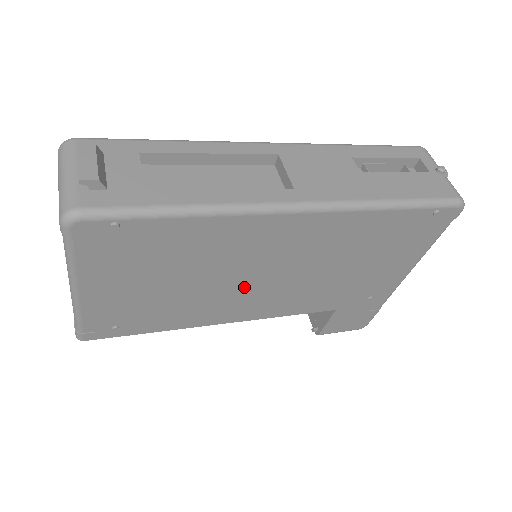
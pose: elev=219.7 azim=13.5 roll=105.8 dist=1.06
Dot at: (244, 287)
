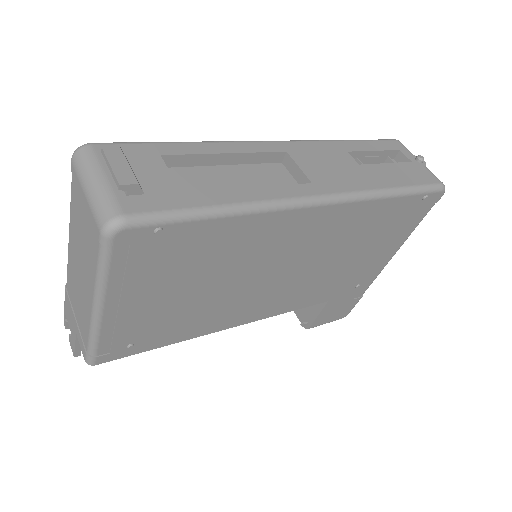
Dot at: (258, 287)
